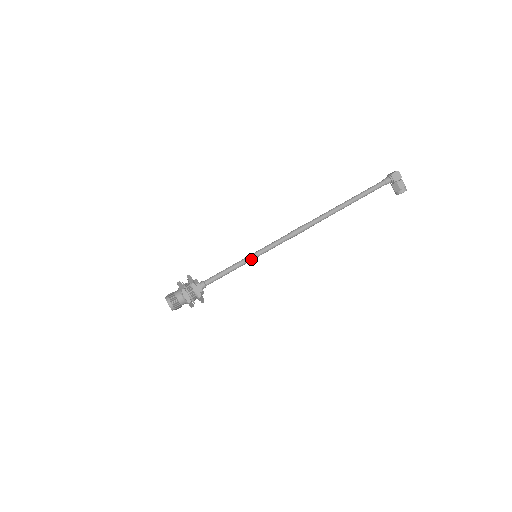
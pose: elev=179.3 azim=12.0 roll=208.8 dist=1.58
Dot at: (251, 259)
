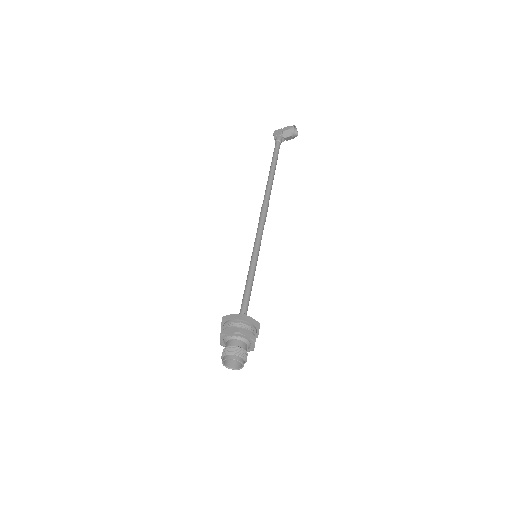
Dot at: (254, 260)
